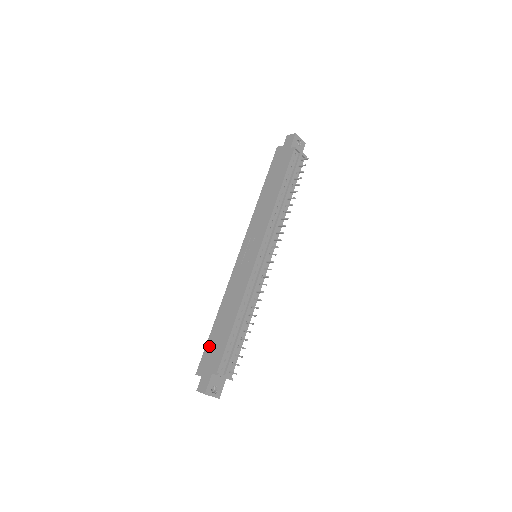
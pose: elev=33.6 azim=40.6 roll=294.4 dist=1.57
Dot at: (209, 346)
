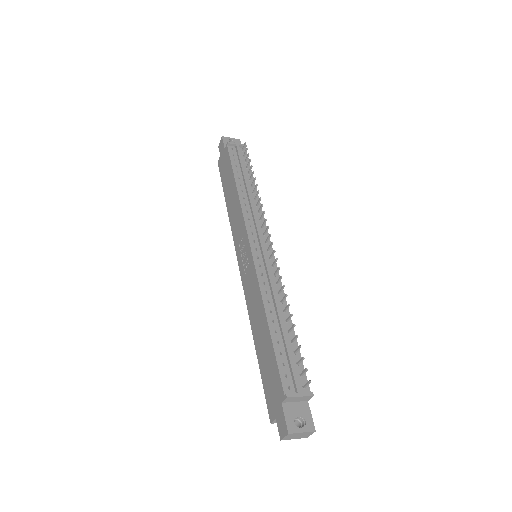
Dot at: (264, 379)
